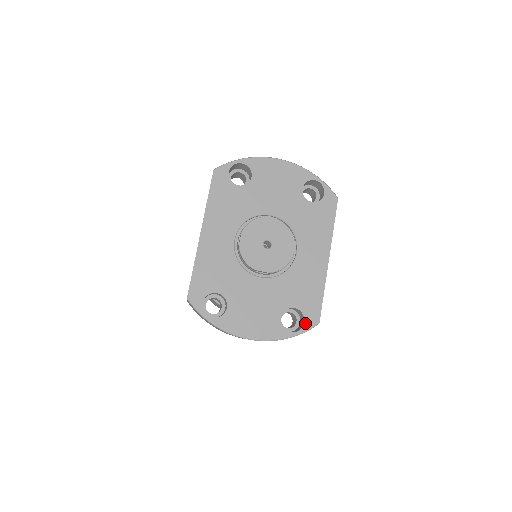
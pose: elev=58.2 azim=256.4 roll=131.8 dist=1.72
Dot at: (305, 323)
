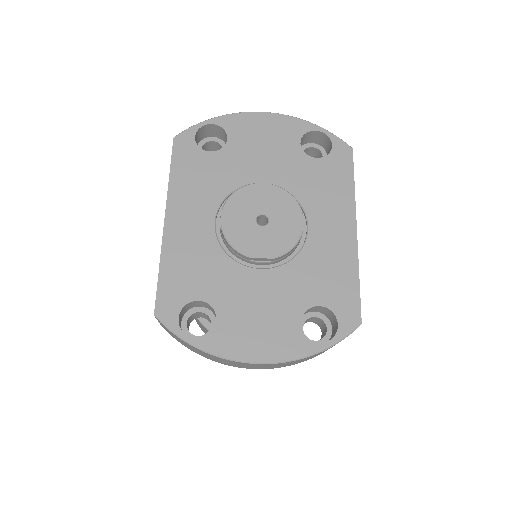
Dot at: (339, 326)
